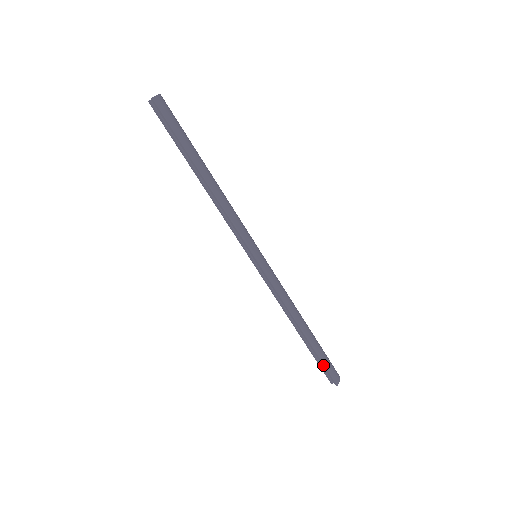
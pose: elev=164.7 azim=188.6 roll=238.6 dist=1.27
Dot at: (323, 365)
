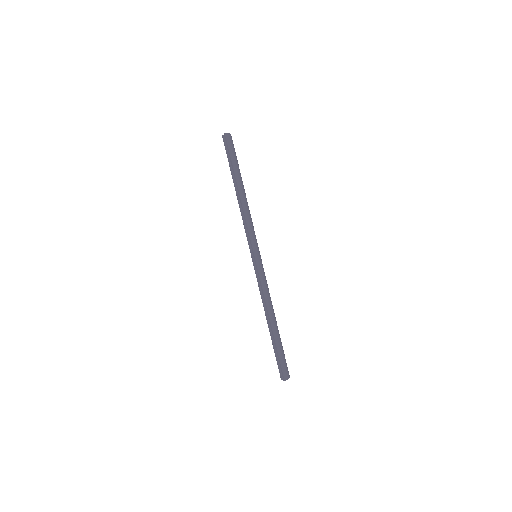
Dot at: (279, 358)
